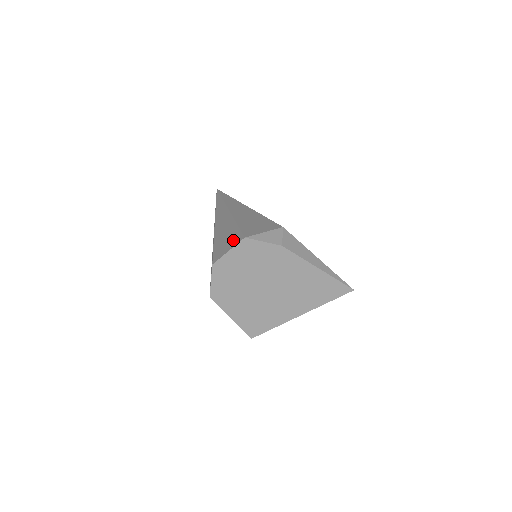
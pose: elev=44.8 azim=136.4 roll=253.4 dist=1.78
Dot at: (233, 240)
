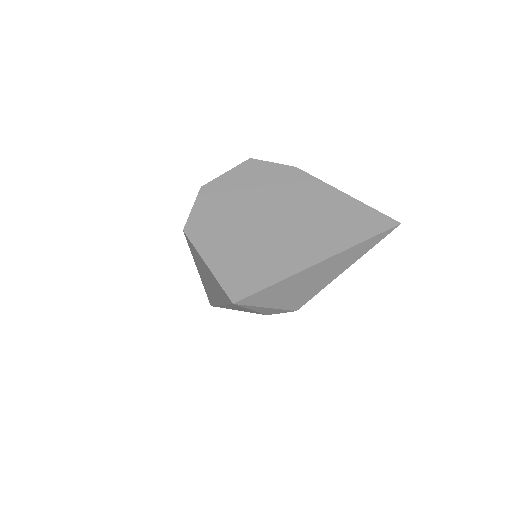
Dot at: occluded
